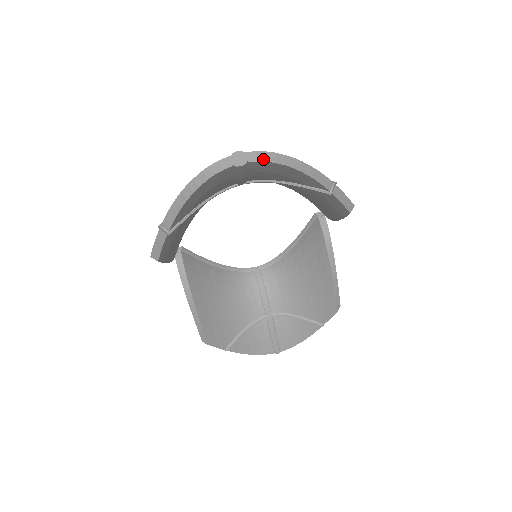
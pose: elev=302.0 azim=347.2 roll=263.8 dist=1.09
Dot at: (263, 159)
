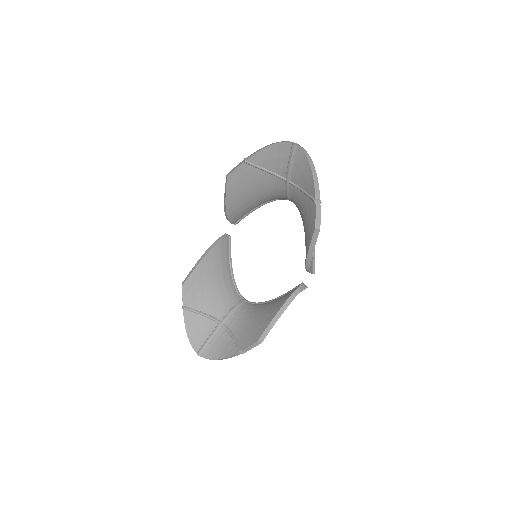
Dot at: (304, 151)
